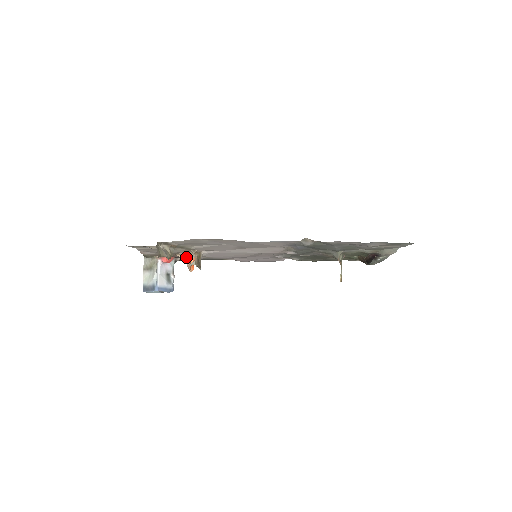
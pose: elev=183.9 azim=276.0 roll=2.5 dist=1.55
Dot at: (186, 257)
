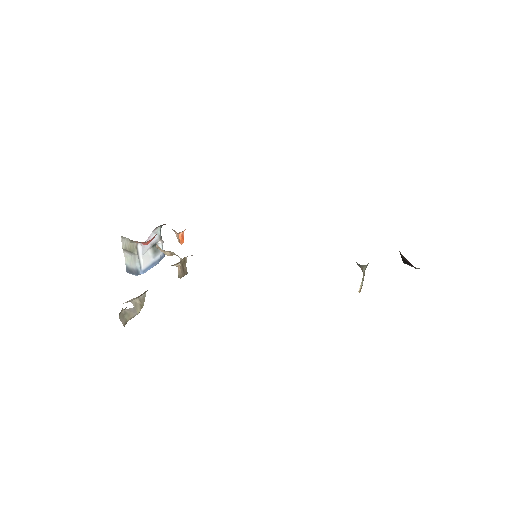
Dot at: (169, 254)
